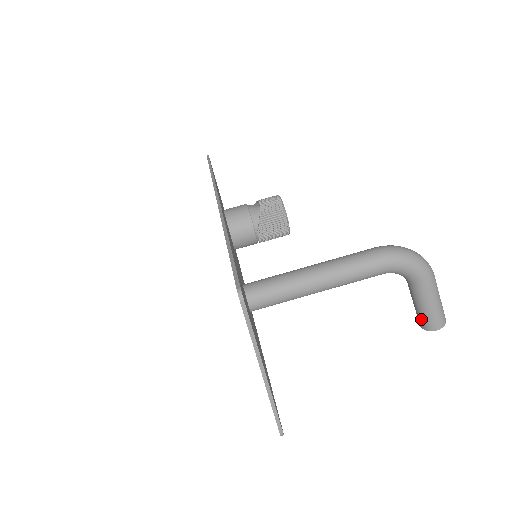
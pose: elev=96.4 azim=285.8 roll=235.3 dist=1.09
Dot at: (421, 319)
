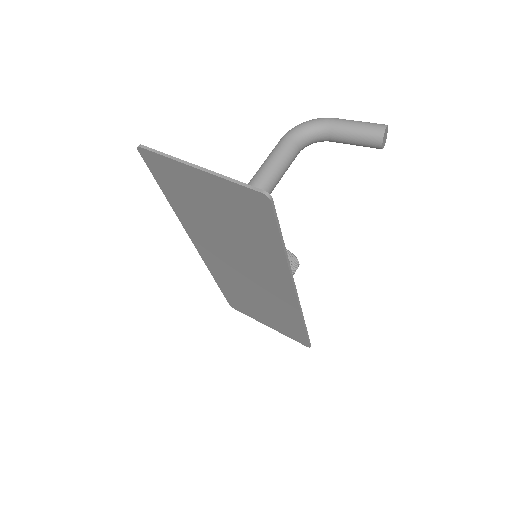
Dot at: (368, 140)
